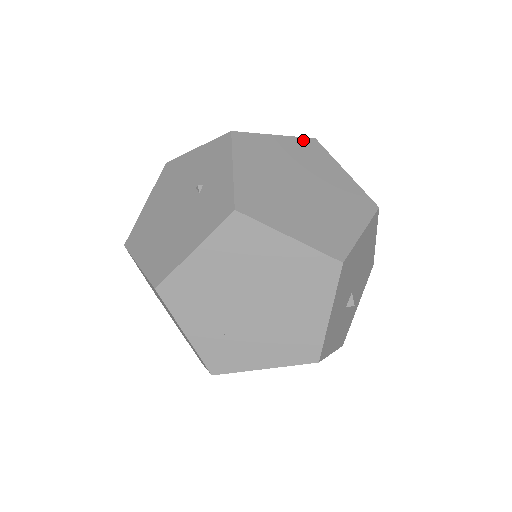
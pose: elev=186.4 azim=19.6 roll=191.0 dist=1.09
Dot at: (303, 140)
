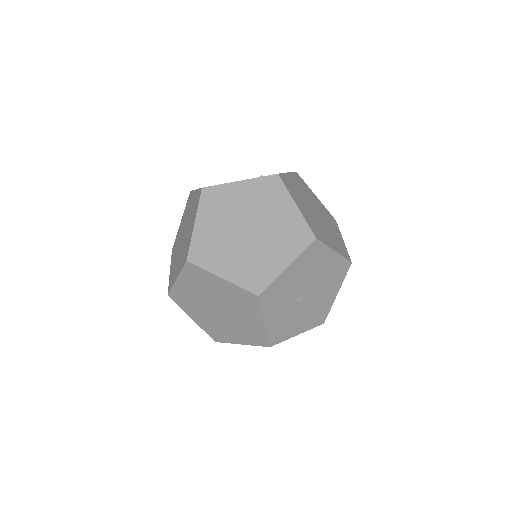
Dot at: (329, 213)
